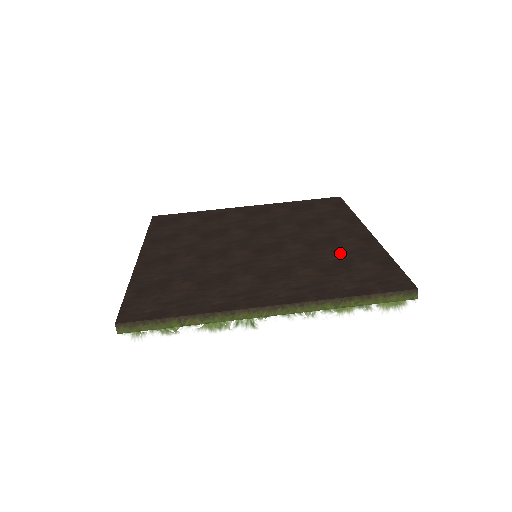
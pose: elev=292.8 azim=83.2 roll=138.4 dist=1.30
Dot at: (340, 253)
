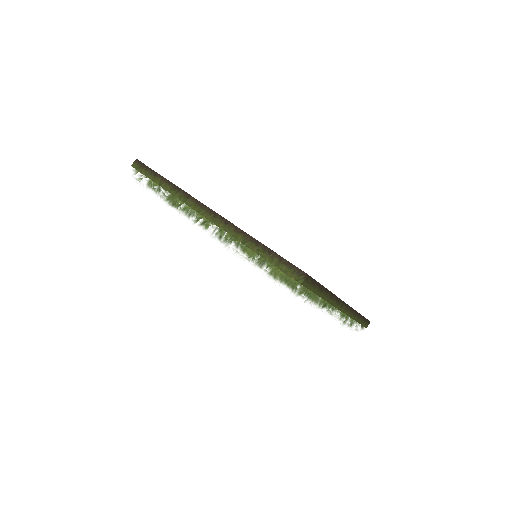
Dot at: occluded
